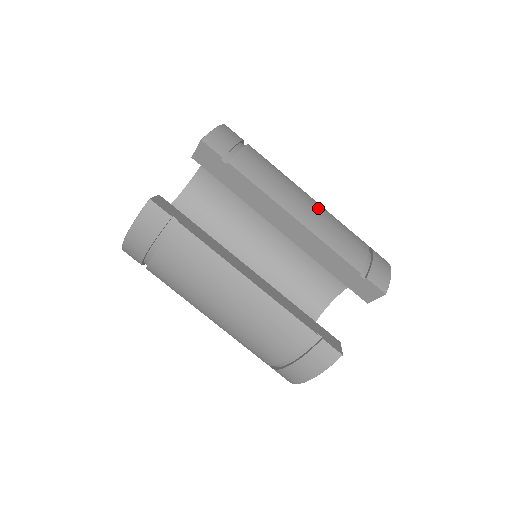
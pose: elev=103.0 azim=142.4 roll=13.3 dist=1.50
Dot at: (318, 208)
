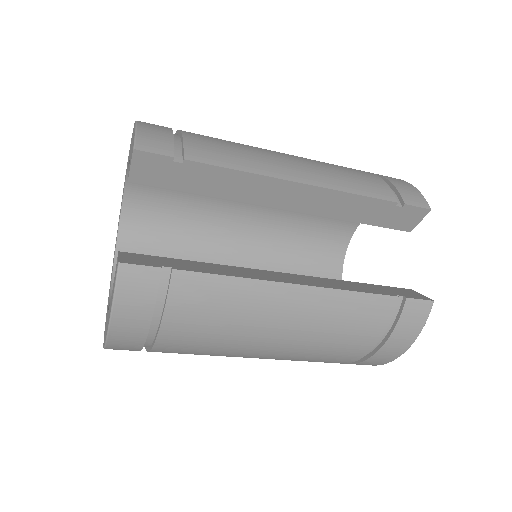
Dot at: (303, 159)
